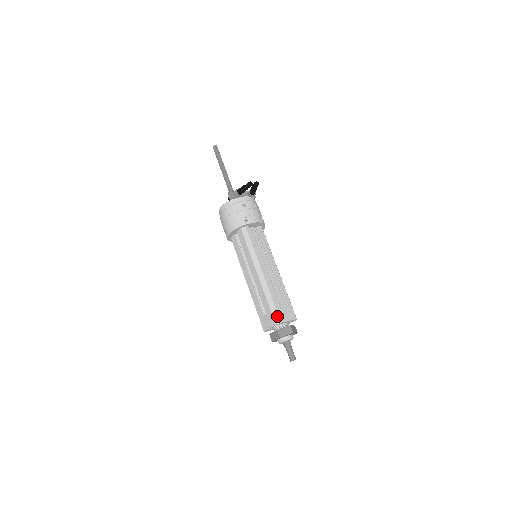
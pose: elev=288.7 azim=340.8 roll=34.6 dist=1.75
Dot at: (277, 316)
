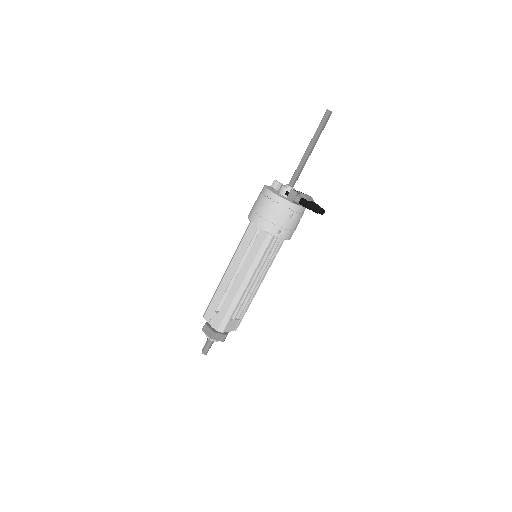
Dot at: (224, 326)
